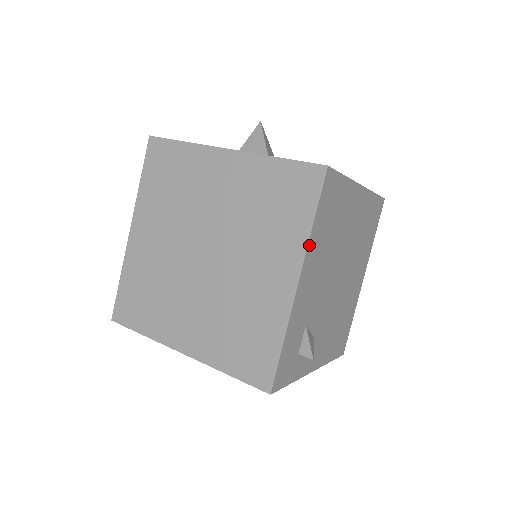
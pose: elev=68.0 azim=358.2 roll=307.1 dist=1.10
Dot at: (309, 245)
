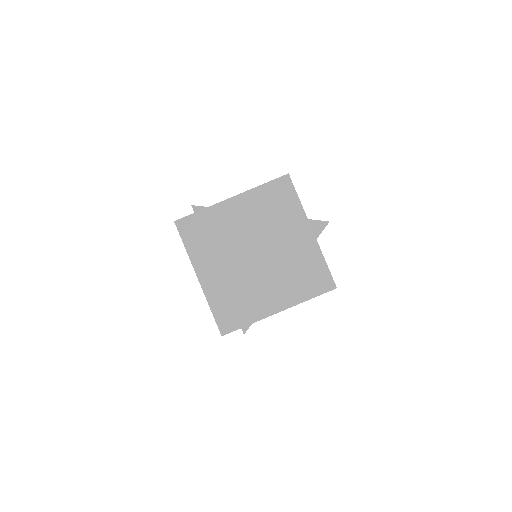
Dot at: occluded
